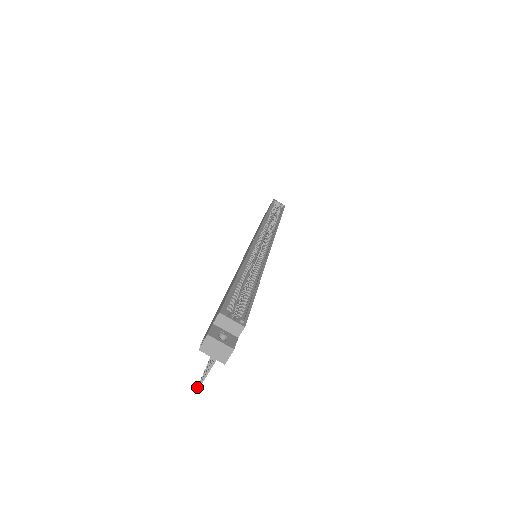
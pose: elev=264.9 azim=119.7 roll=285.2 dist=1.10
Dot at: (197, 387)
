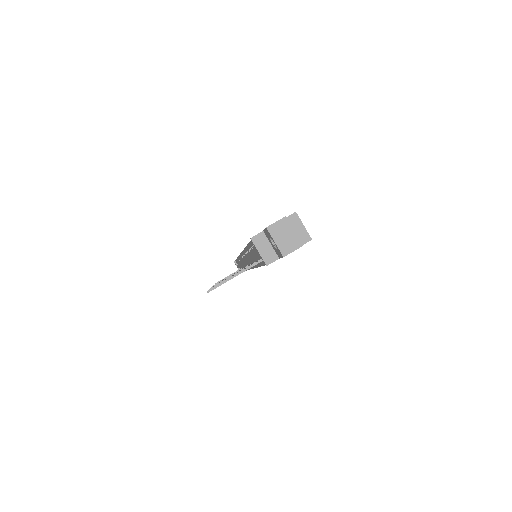
Dot at: occluded
